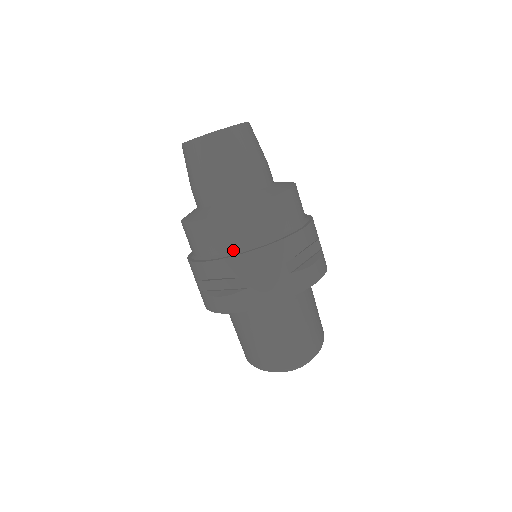
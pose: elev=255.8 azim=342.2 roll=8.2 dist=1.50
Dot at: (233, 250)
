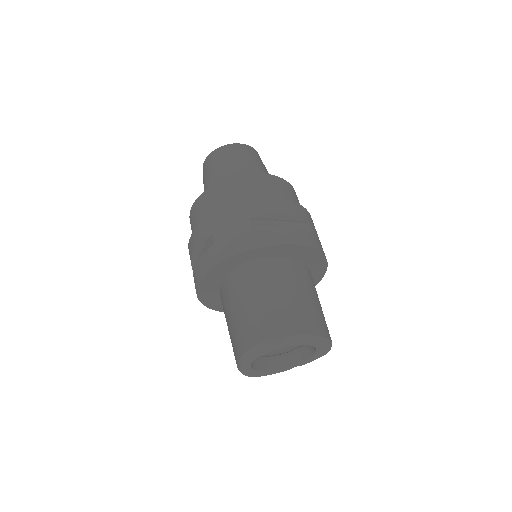
Dot at: occluded
